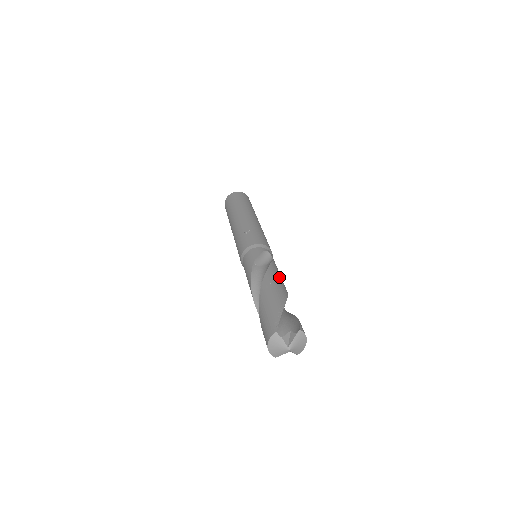
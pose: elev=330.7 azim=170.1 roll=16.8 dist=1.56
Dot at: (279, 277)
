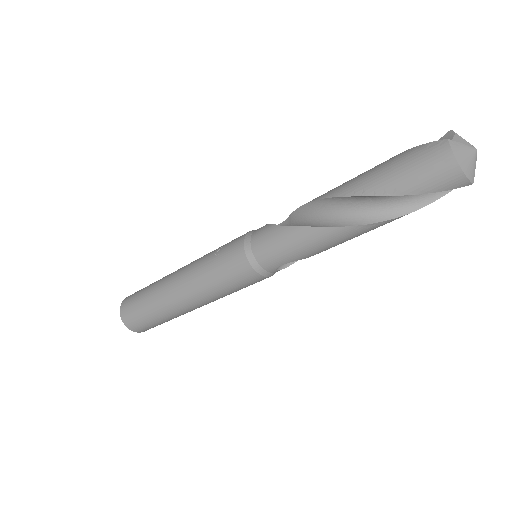
Dot at: occluded
